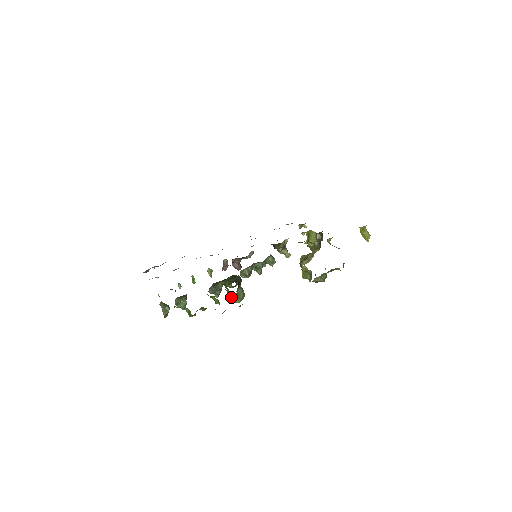
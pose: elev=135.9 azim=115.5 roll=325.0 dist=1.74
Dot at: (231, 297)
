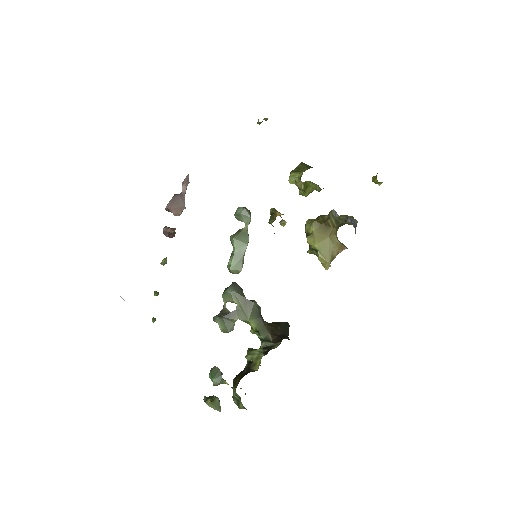
Dot at: occluded
